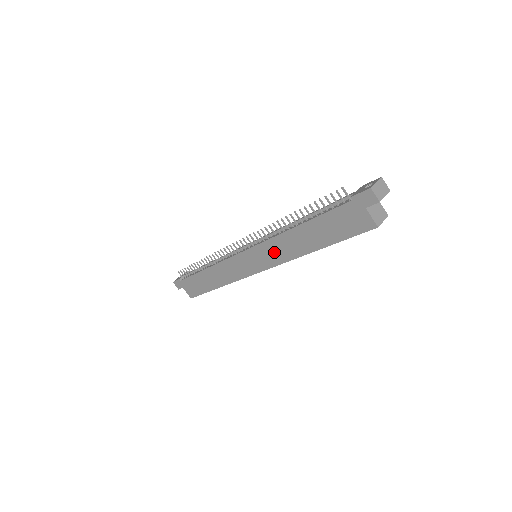
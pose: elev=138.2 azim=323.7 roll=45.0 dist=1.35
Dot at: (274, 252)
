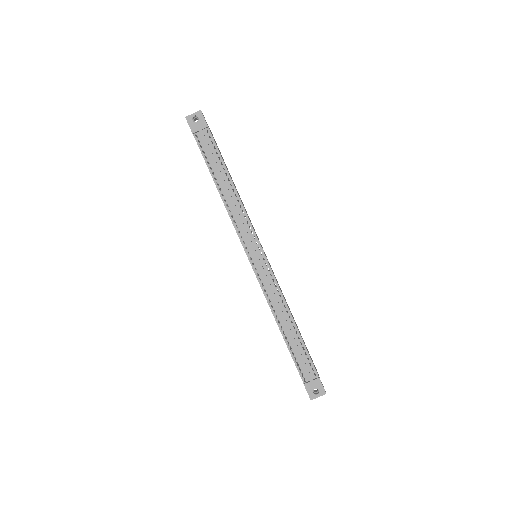
Dot at: occluded
